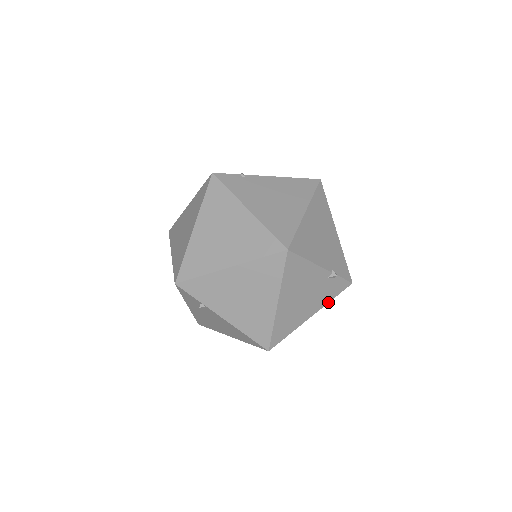
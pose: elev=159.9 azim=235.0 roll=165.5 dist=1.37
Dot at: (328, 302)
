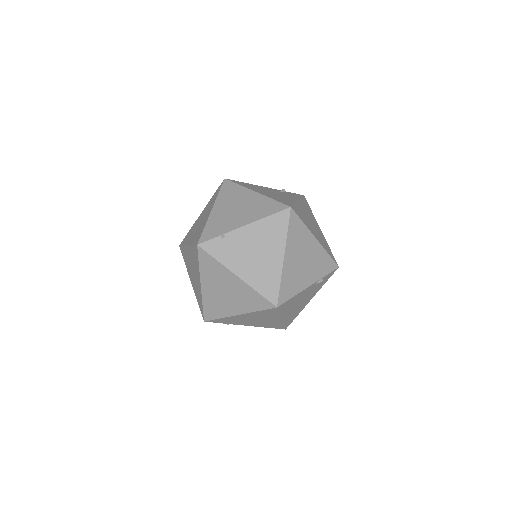
Dot at: occluded
